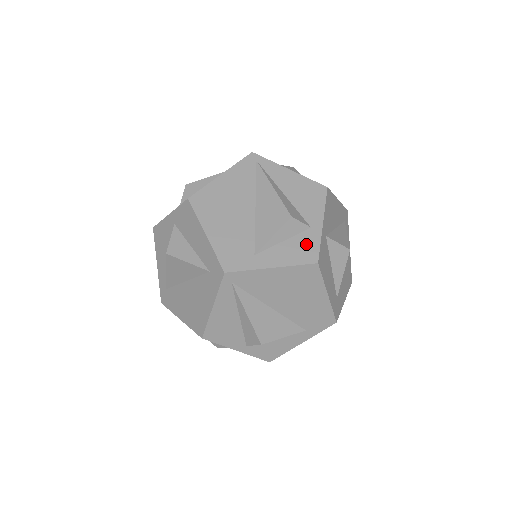
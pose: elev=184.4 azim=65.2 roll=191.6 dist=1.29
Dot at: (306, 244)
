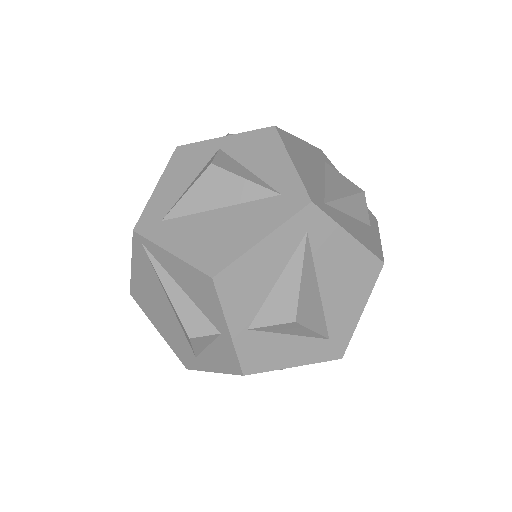
Dot at: (225, 353)
